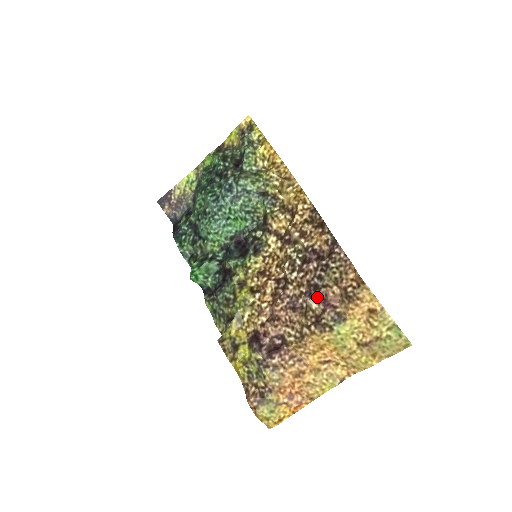
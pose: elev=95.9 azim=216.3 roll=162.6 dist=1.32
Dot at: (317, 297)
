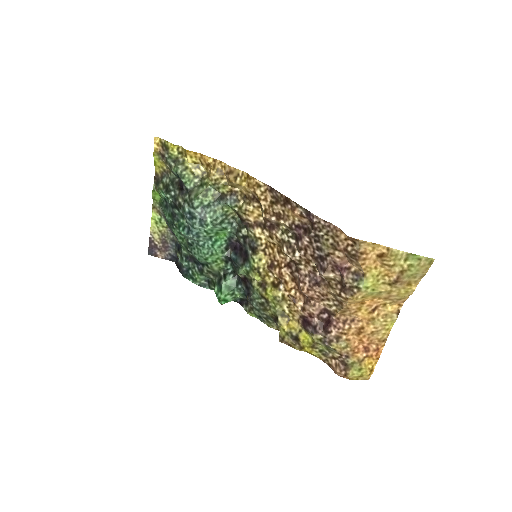
Dot at: (328, 267)
